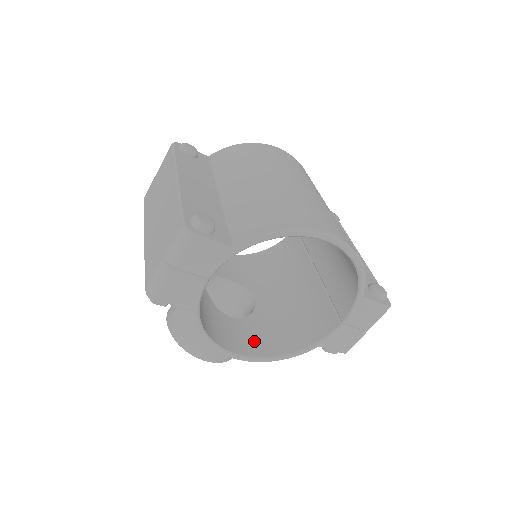
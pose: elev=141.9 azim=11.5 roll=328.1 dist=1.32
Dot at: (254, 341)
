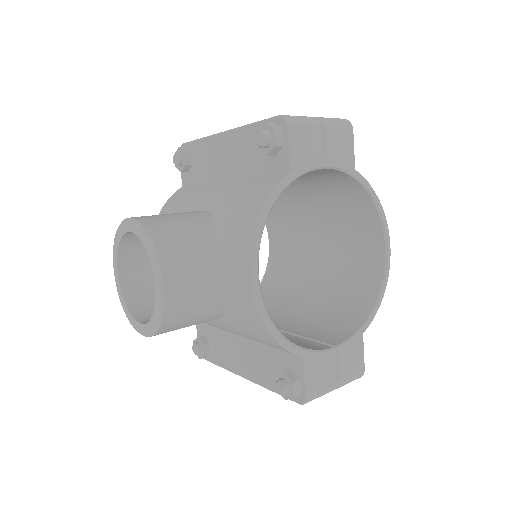
Dot at: occluded
